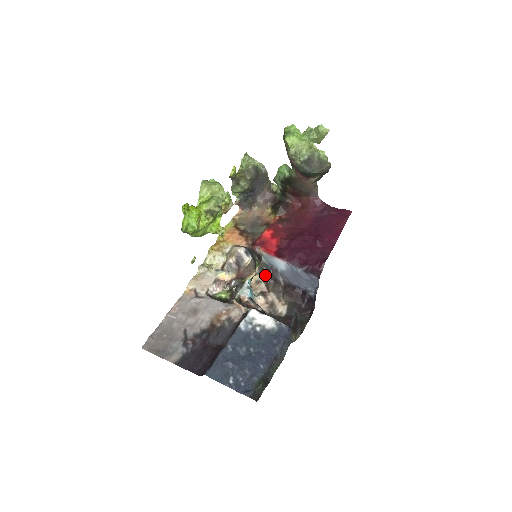
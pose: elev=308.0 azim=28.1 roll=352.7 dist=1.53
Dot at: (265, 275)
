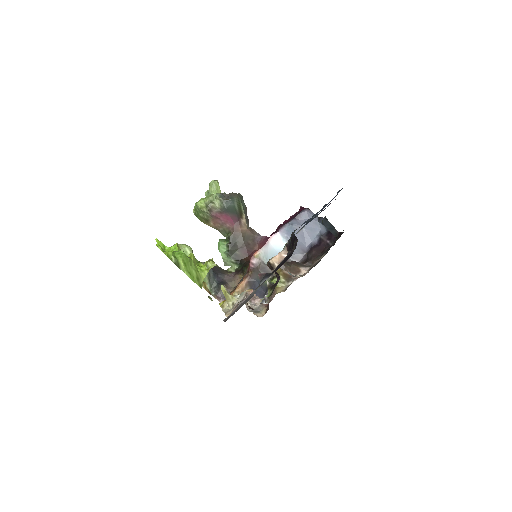
Dot at: occluded
